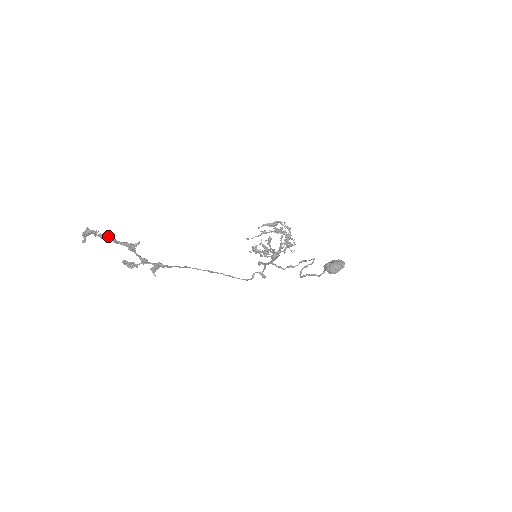
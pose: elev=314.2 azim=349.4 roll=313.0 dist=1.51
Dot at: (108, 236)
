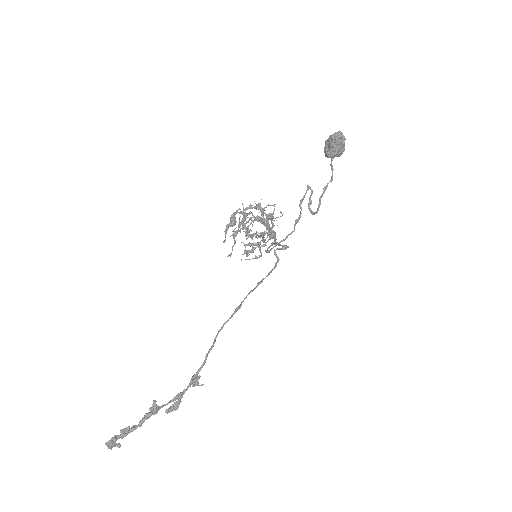
Dot at: (126, 433)
